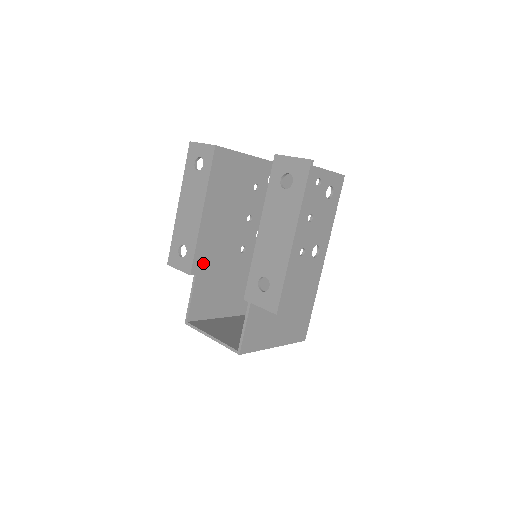
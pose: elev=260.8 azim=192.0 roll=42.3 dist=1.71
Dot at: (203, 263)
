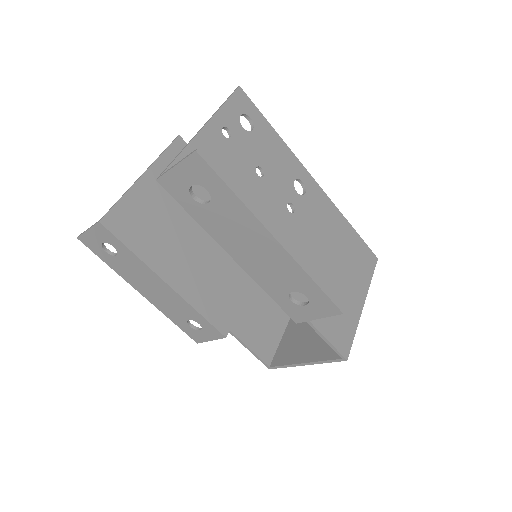
Dot at: (222, 314)
